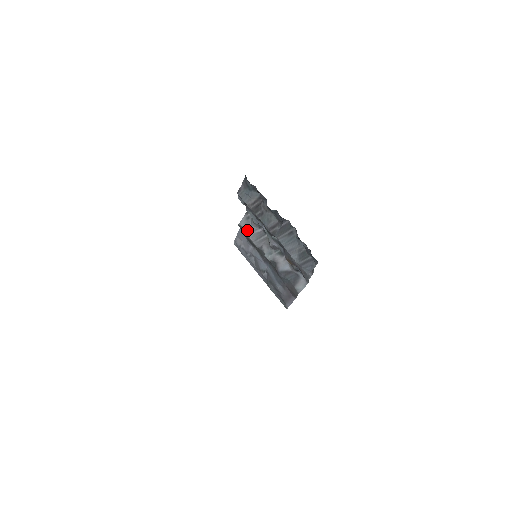
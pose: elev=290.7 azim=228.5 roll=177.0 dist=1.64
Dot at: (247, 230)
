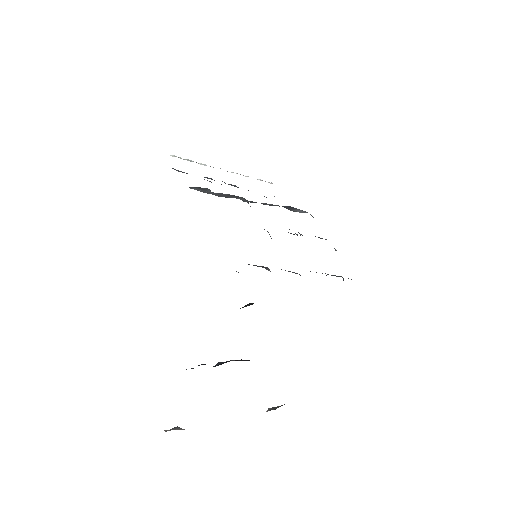
Dot at: (204, 192)
